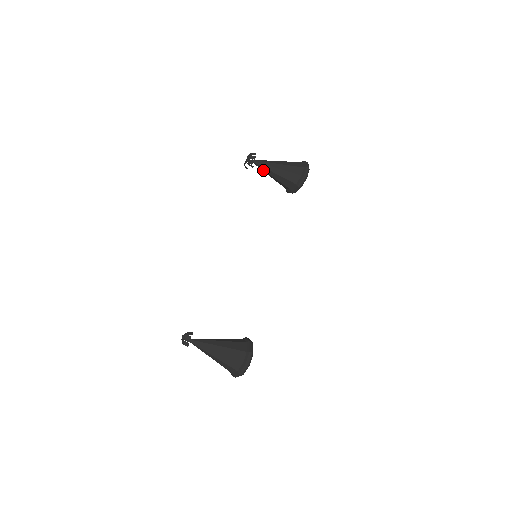
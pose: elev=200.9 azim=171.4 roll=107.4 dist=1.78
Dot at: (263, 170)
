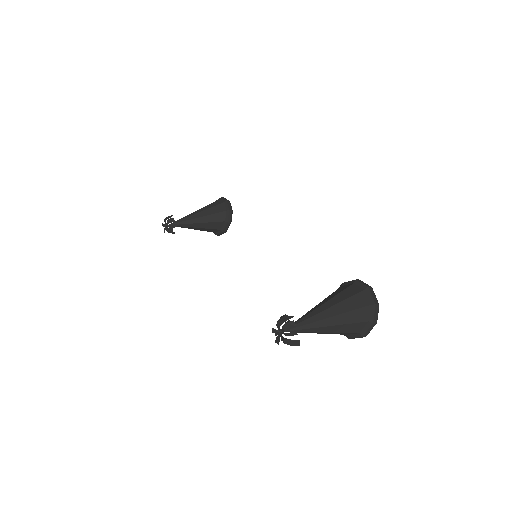
Dot at: (187, 225)
